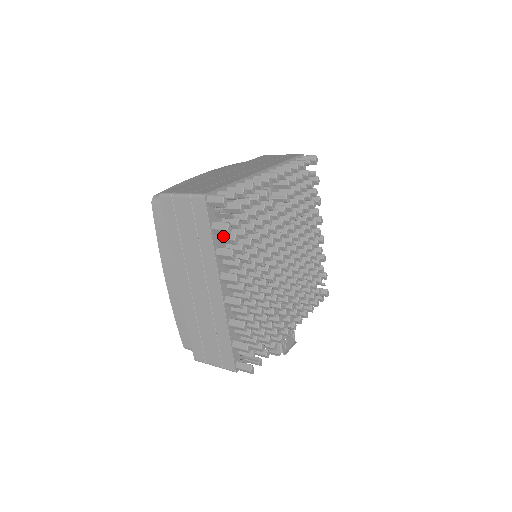
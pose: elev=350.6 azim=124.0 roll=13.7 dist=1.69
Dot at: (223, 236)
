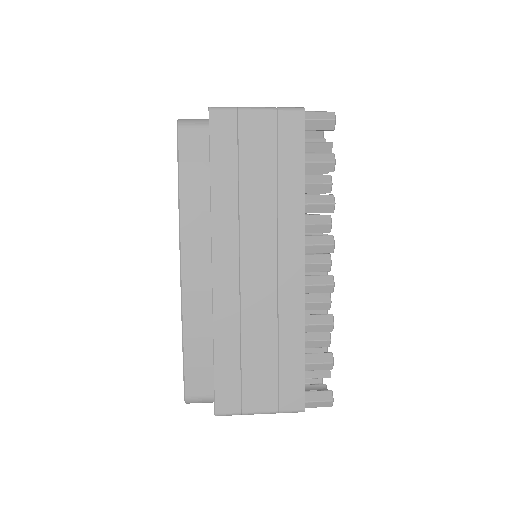
Dot at: (311, 179)
